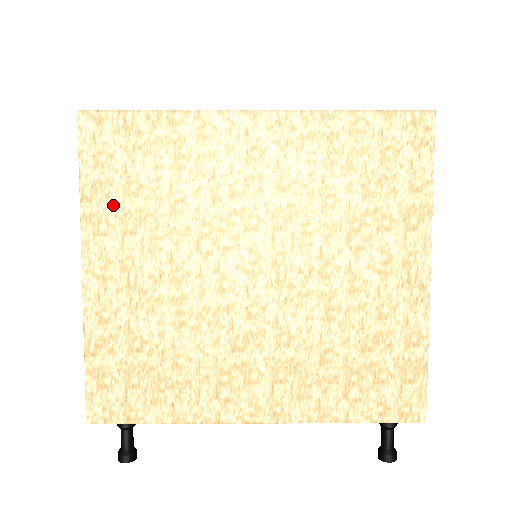
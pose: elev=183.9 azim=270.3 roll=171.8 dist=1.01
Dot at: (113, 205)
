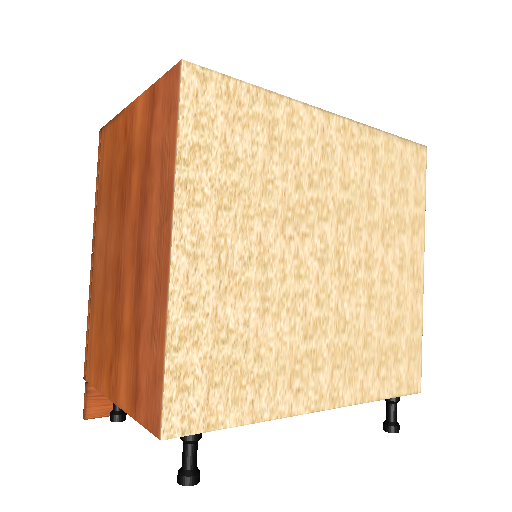
Dot at: (210, 174)
